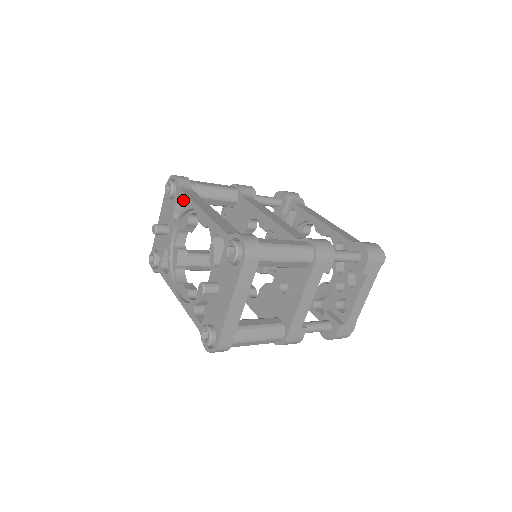
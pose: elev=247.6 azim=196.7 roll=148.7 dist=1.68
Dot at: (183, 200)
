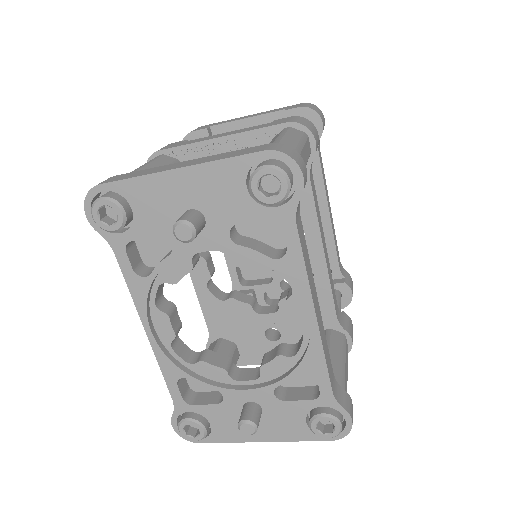
Dot at: occluded
